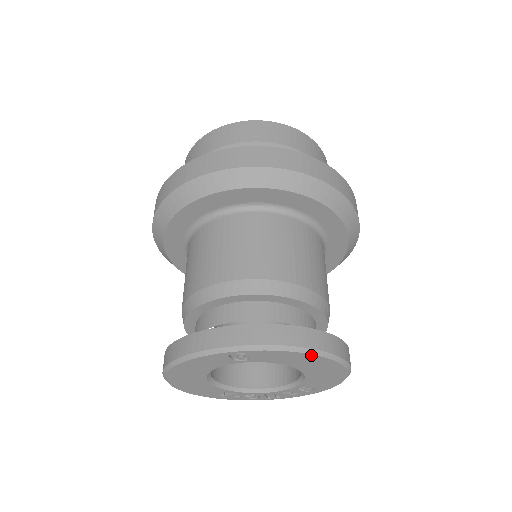
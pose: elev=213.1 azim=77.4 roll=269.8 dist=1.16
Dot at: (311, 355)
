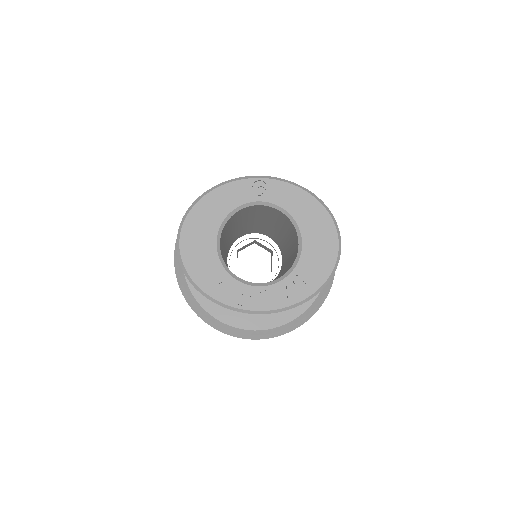
Dot at: (313, 199)
